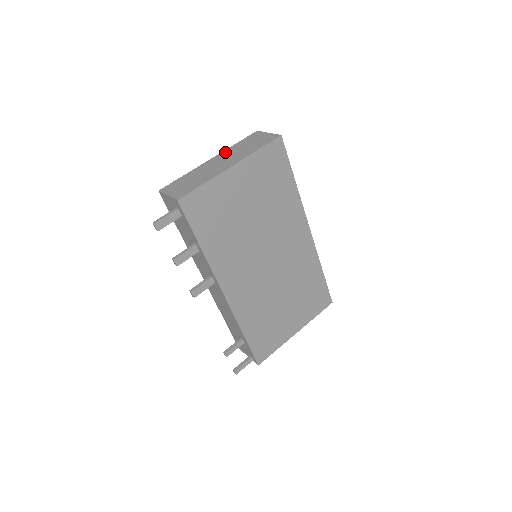
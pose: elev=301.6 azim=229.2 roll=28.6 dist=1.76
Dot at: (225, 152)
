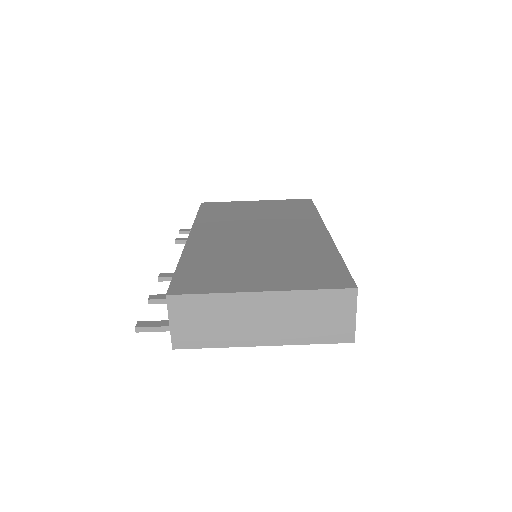
Dot at: (286, 298)
